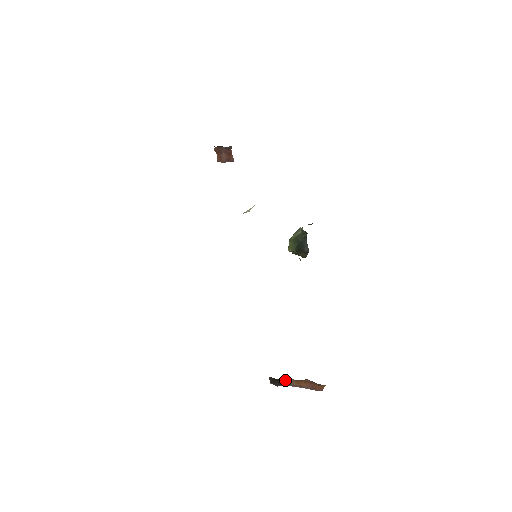
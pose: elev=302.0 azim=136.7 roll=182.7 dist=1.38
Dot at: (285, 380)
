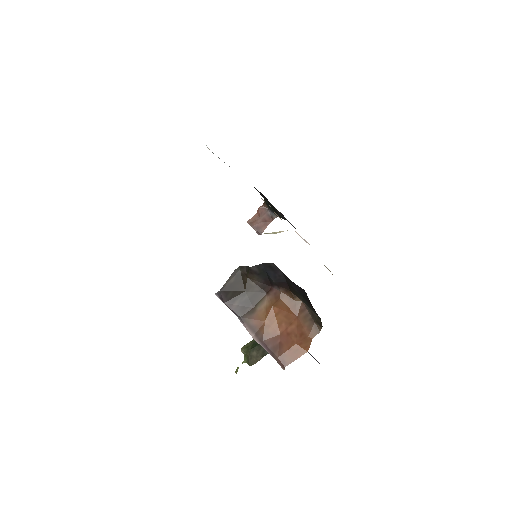
Dot at: (251, 297)
